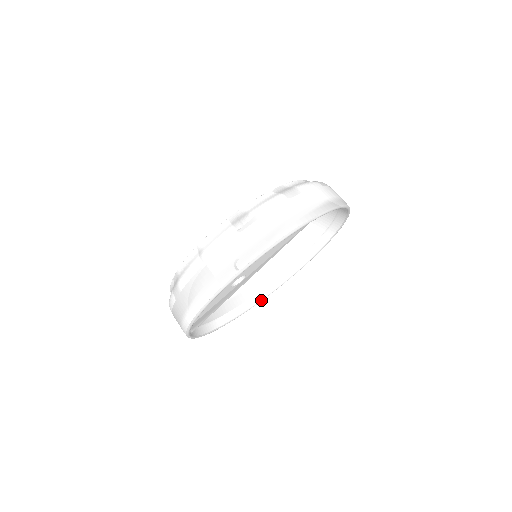
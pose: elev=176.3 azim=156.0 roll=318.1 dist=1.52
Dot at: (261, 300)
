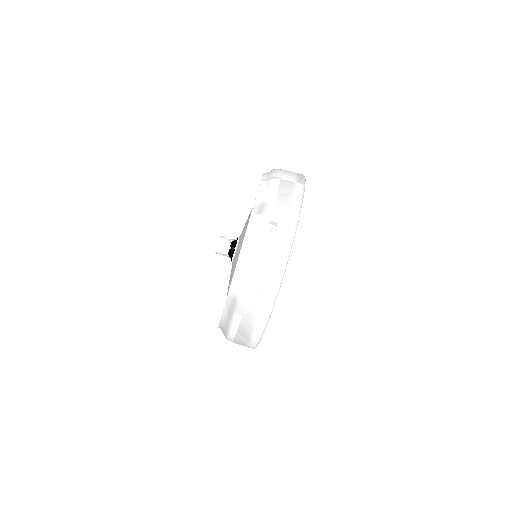
Dot at: occluded
